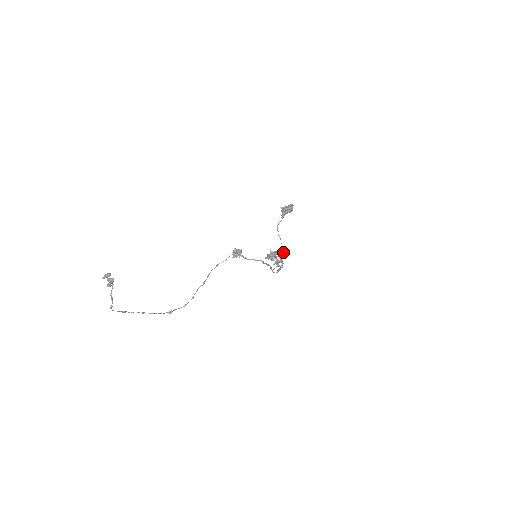
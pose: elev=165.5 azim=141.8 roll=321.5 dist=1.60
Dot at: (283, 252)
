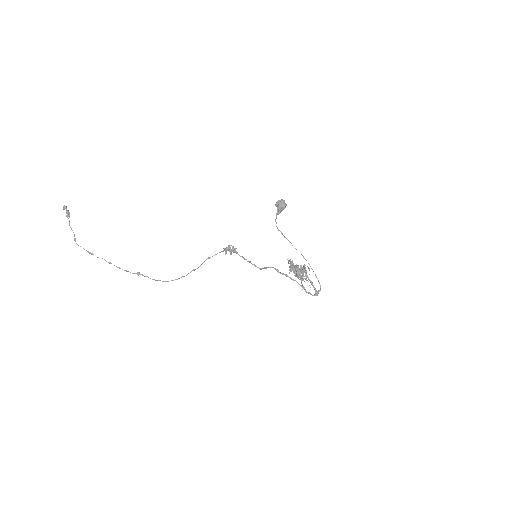
Dot at: (309, 264)
